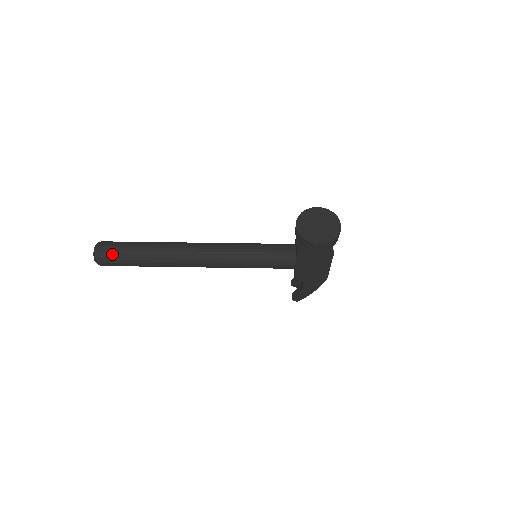
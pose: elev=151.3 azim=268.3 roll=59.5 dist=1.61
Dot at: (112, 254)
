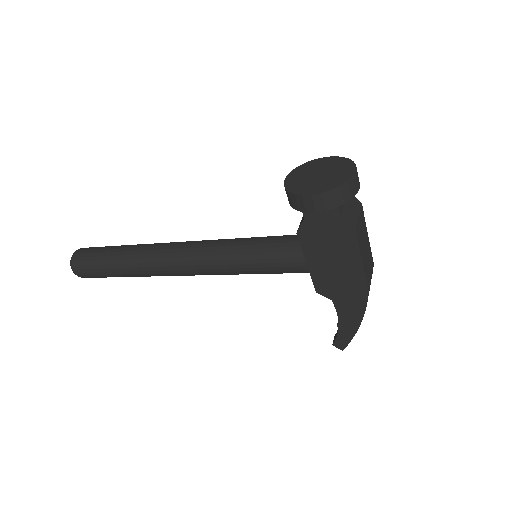
Dot at: (86, 258)
